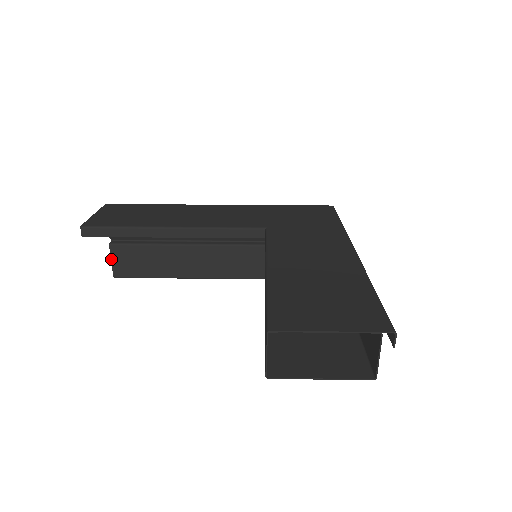
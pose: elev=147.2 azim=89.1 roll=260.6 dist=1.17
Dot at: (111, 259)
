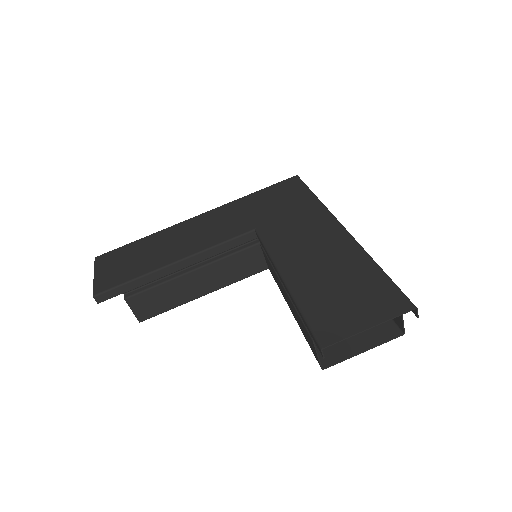
Dot at: occluded
